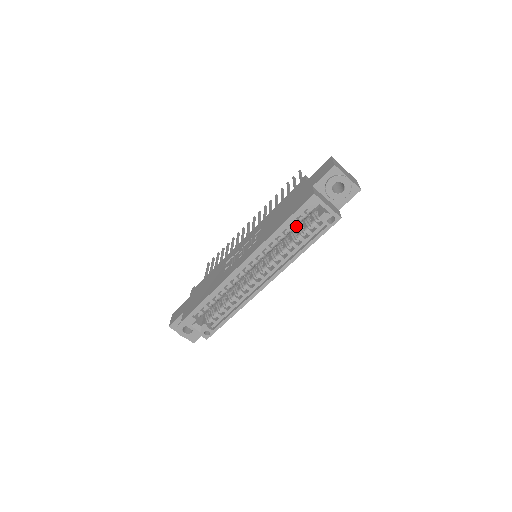
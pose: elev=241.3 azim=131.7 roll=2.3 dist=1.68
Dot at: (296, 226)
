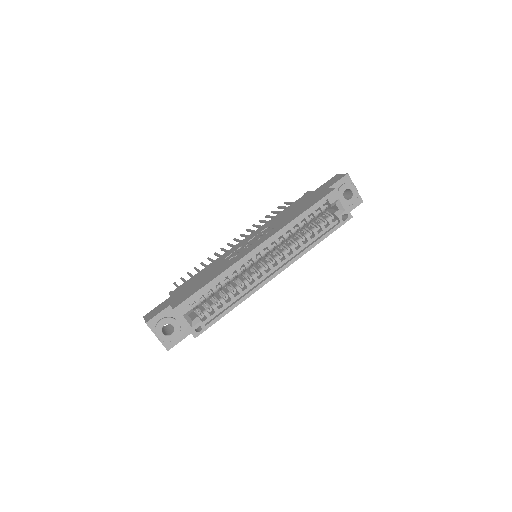
Dot at: (310, 221)
